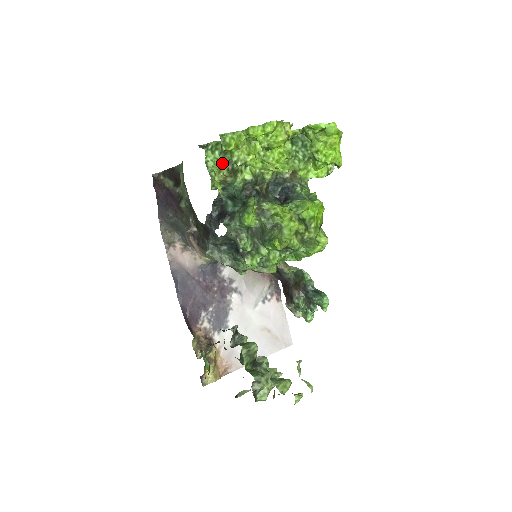
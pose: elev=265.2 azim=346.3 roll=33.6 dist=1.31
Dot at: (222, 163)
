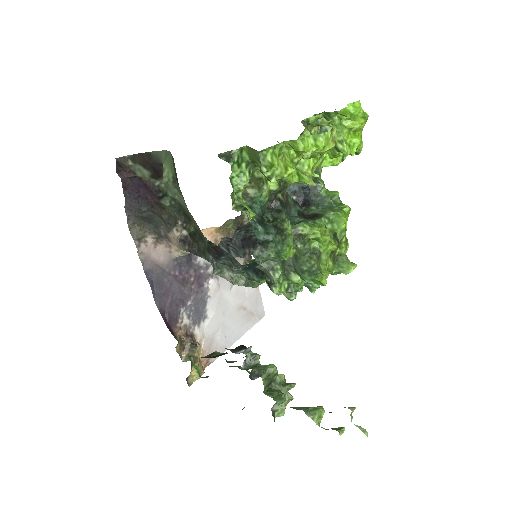
Dot at: (249, 177)
